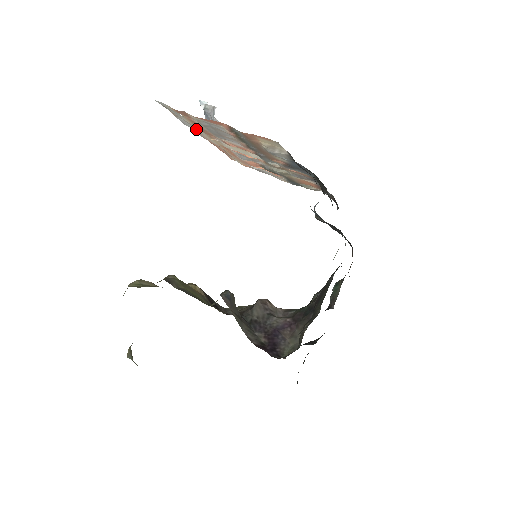
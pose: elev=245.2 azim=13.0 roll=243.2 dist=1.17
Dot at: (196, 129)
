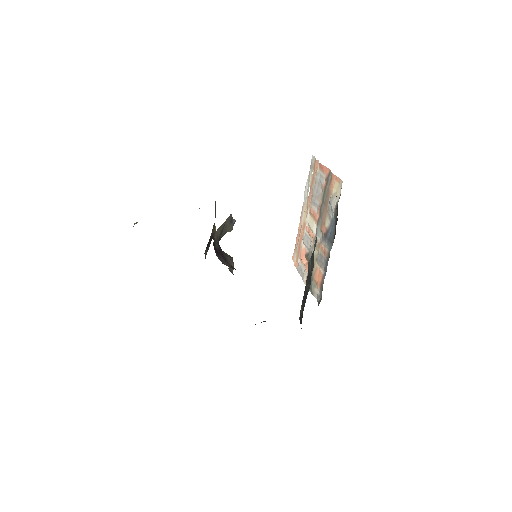
Dot at: (306, 198)
